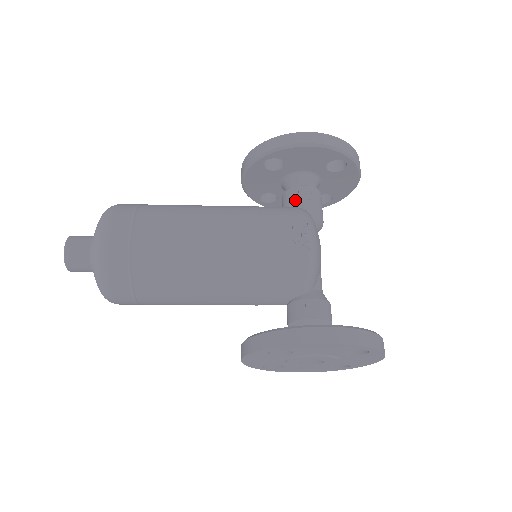
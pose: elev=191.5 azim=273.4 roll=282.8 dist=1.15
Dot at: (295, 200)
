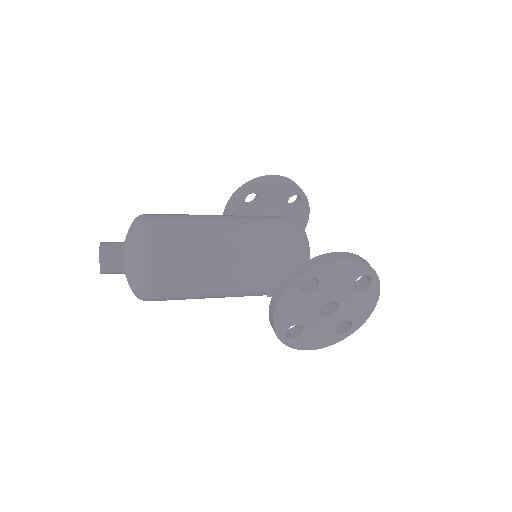
Dot at: occluded
